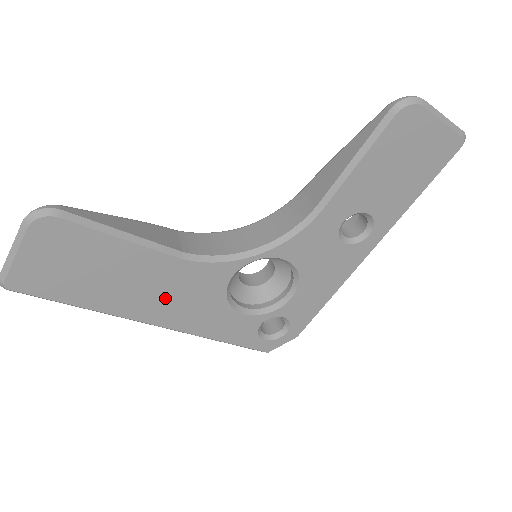
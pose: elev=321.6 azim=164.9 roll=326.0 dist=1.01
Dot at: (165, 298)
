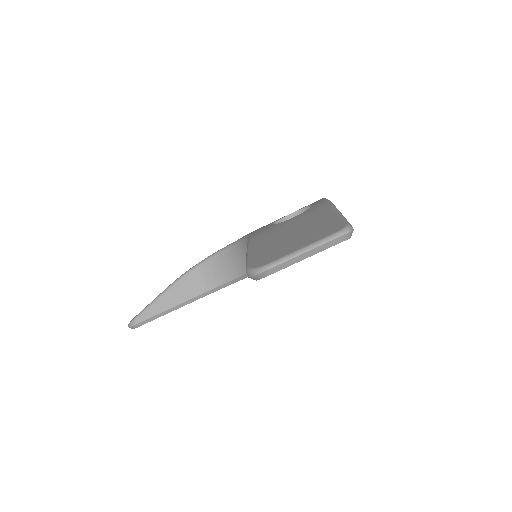
Dot at: occluded
